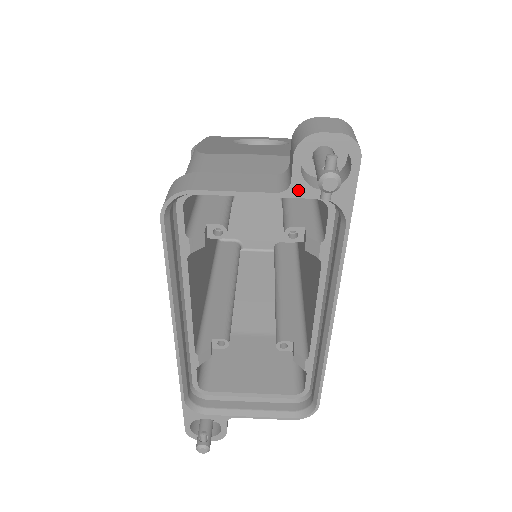
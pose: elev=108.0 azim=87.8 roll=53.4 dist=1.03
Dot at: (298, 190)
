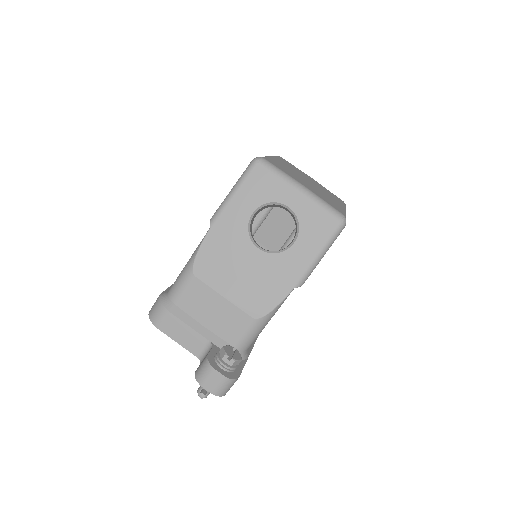
Dot at: occluded
